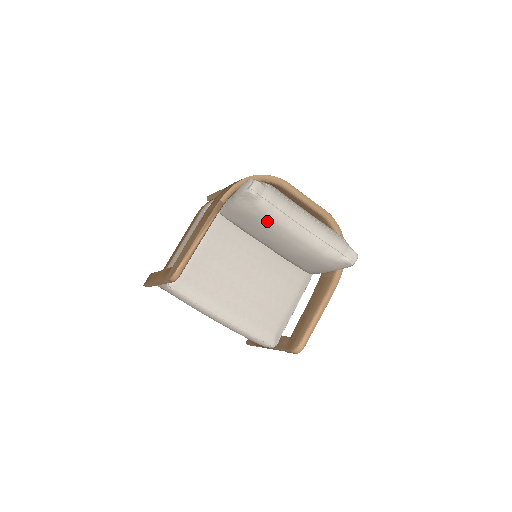
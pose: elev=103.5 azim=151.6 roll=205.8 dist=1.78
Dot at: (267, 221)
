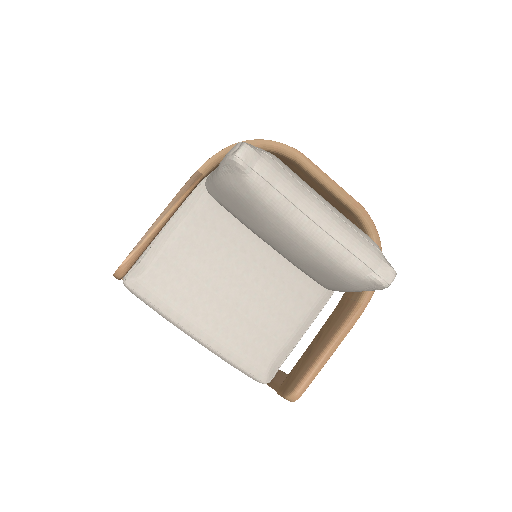
Dot at: (261, 207)
